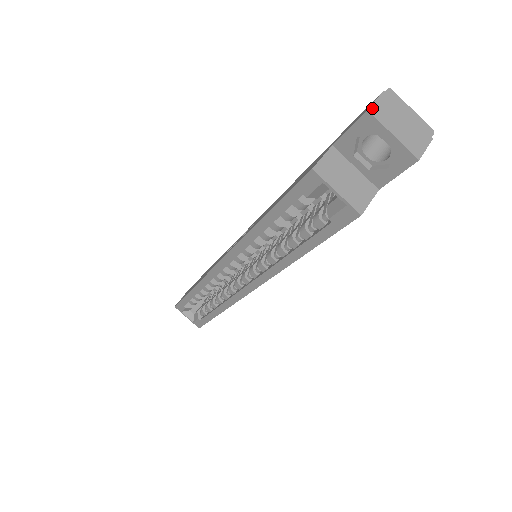
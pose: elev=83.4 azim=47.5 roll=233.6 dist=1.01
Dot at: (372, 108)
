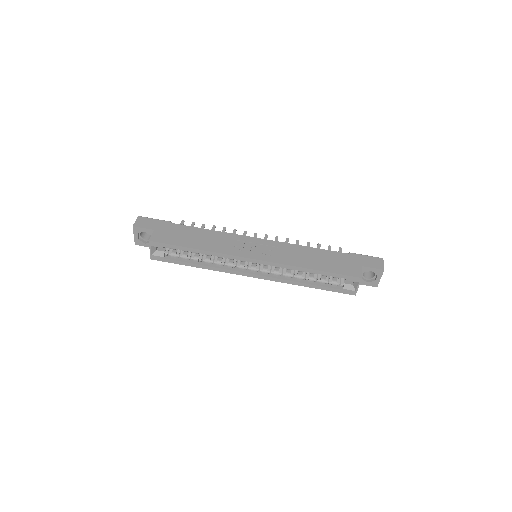
Dot at: occluded
